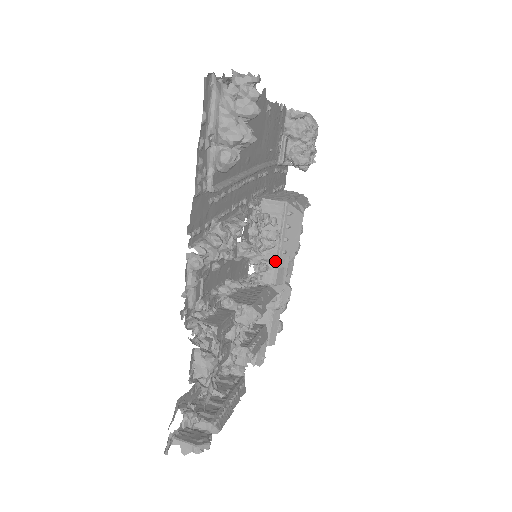
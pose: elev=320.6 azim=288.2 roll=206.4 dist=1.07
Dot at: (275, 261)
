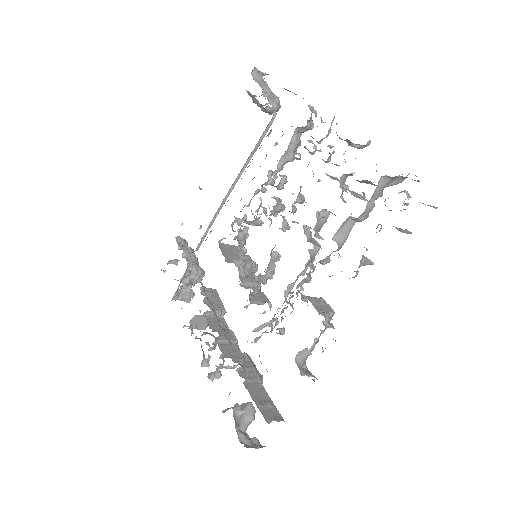
Dot at: occluded
